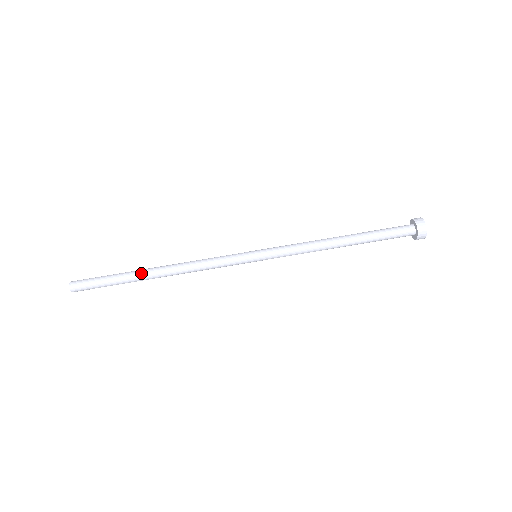
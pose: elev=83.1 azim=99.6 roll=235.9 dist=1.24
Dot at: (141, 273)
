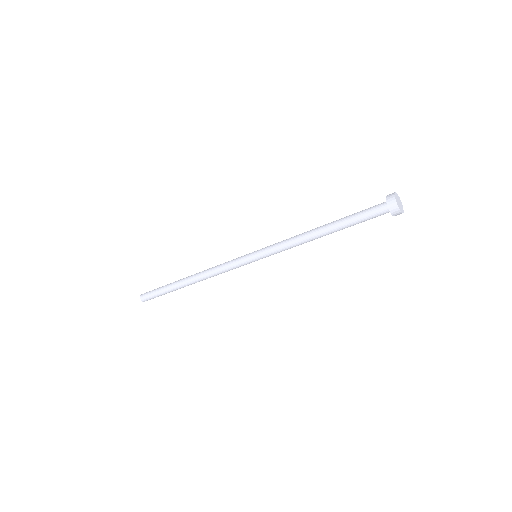
Dot at: (181, 287)
